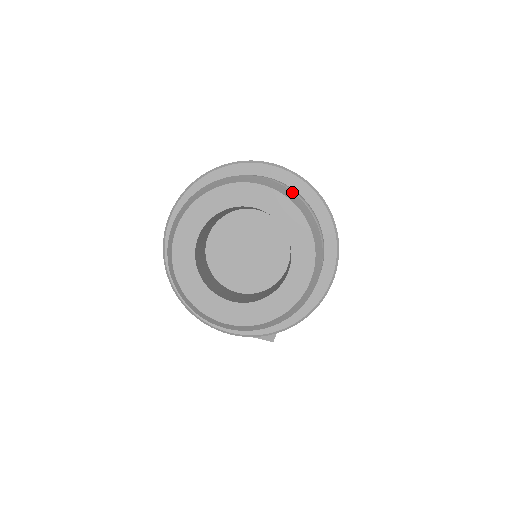
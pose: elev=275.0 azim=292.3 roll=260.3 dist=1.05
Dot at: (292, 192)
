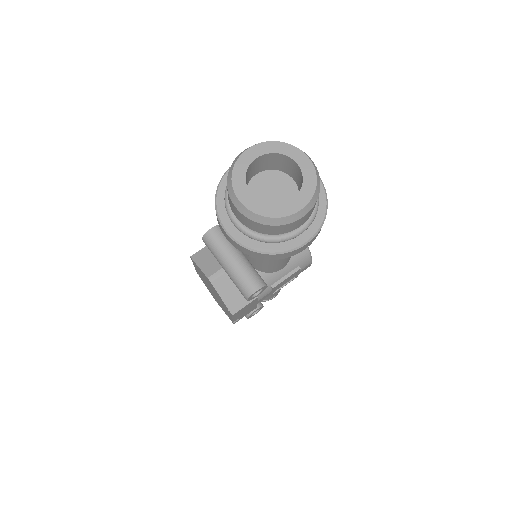
Dot at: occluded
